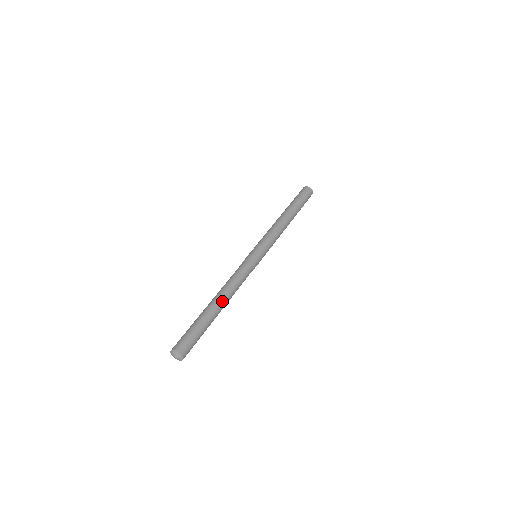
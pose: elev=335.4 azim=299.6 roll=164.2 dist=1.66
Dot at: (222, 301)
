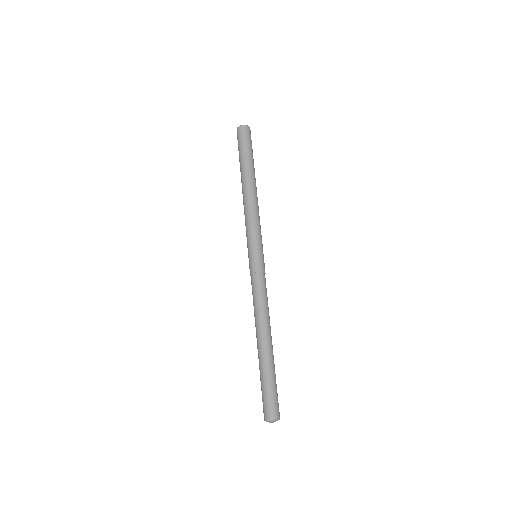
Dot at: (270, 336)
